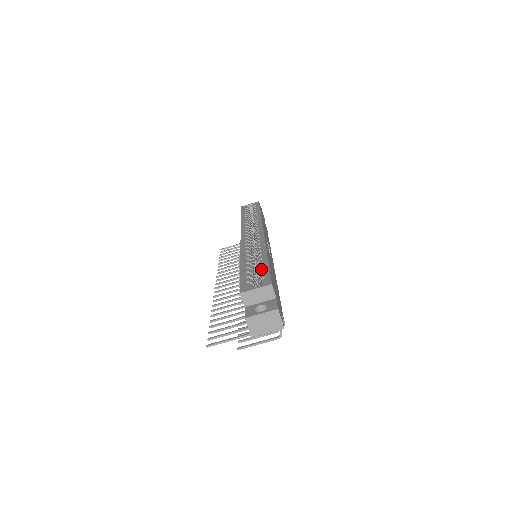
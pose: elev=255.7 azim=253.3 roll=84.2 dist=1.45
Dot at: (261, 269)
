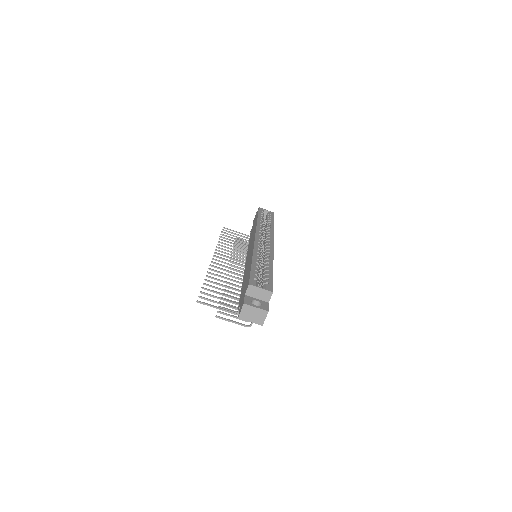
Dot at: (267, 275)
